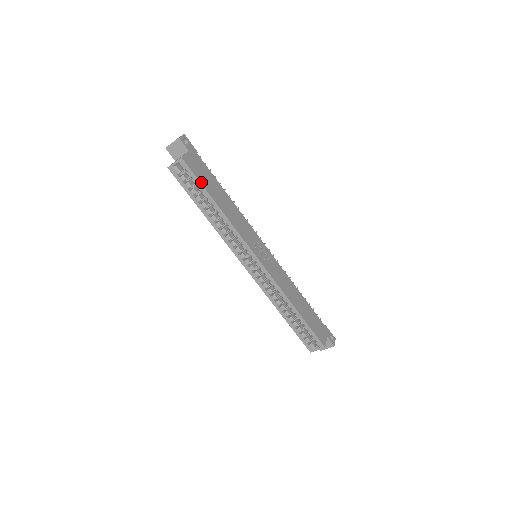
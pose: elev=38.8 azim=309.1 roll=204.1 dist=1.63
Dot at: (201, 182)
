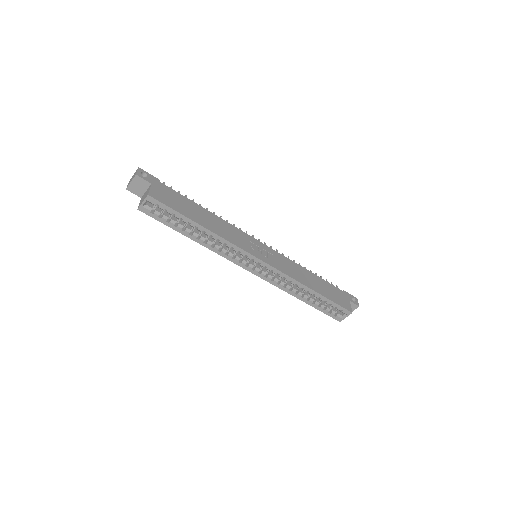
Dot at: (177, 210)
